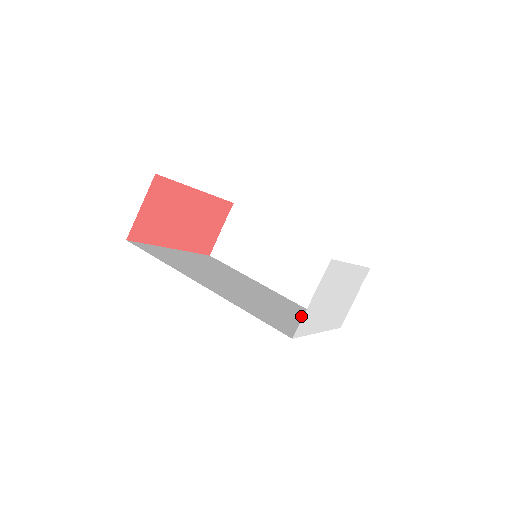
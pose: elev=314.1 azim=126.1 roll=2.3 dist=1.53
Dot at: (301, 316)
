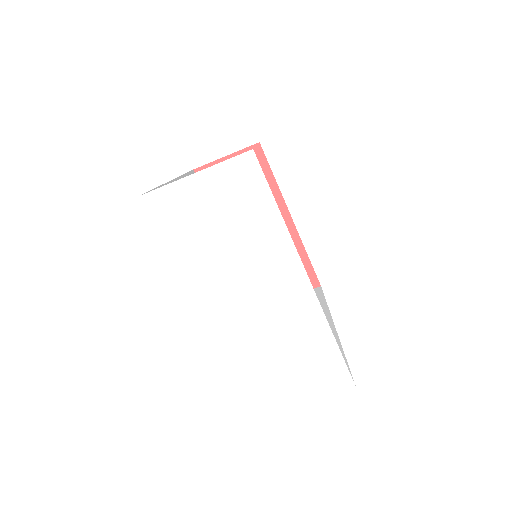
Dot at: occluded
